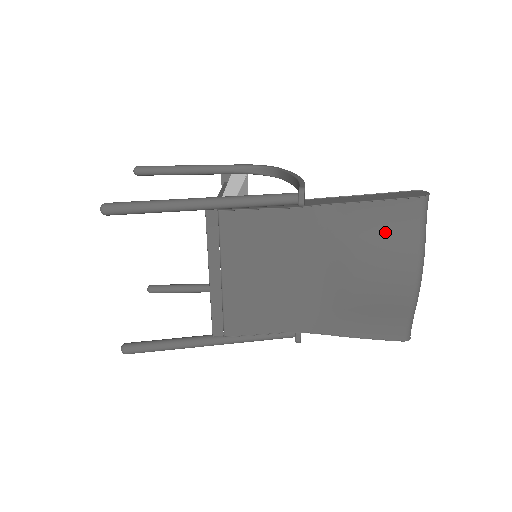
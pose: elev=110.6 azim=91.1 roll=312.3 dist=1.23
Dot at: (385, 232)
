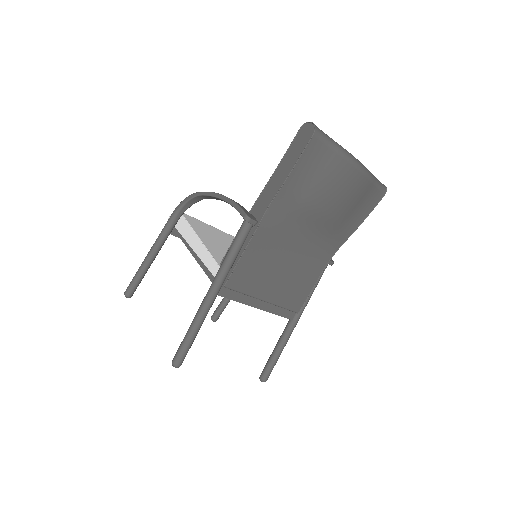
Dot at: (316, 175)
